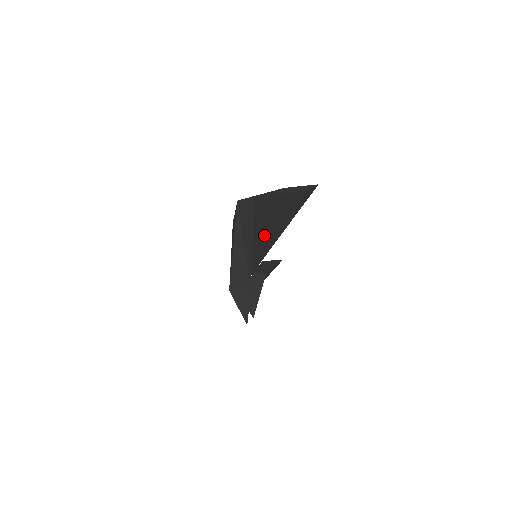
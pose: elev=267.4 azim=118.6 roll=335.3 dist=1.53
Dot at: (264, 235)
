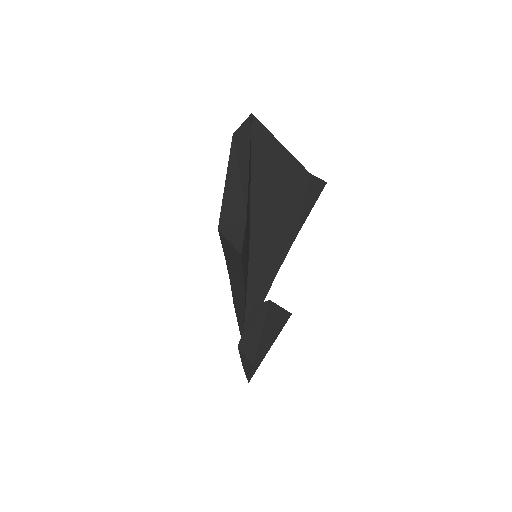
Dot at: (266, 226)
